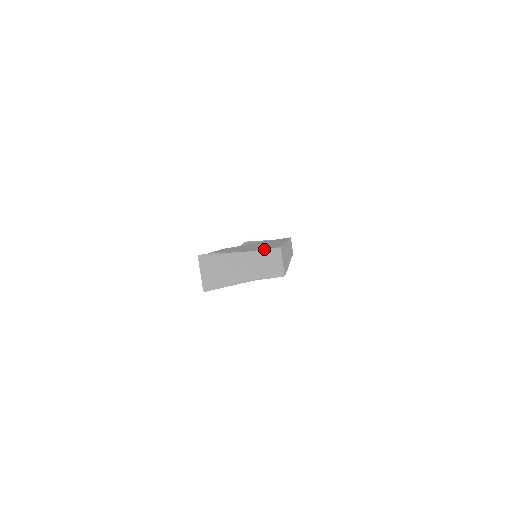
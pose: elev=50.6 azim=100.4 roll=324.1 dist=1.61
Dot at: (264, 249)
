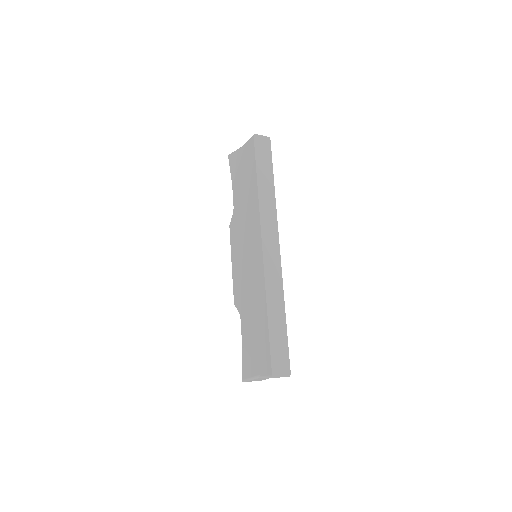
Dot at: (266, 376)
